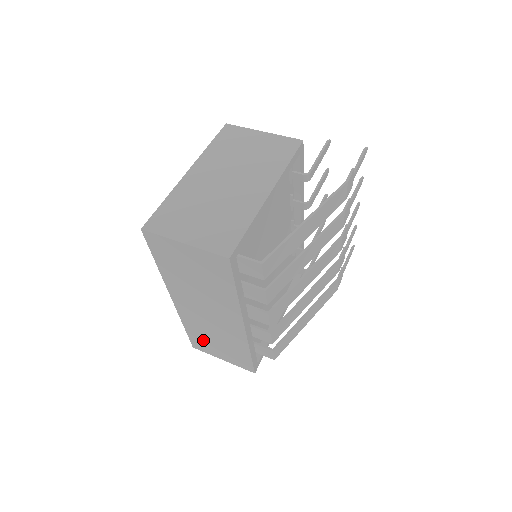
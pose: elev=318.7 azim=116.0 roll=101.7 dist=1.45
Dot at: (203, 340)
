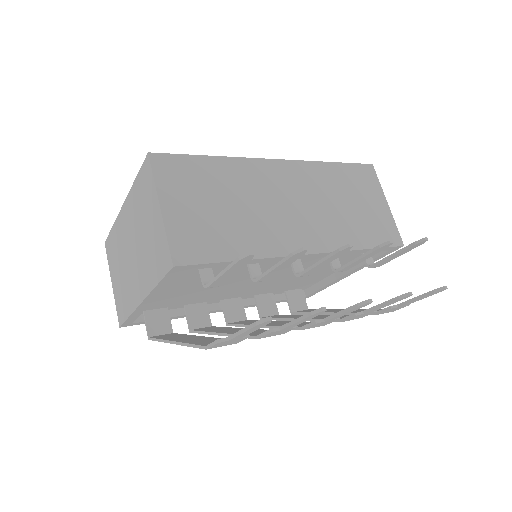
Dot at: occluded
